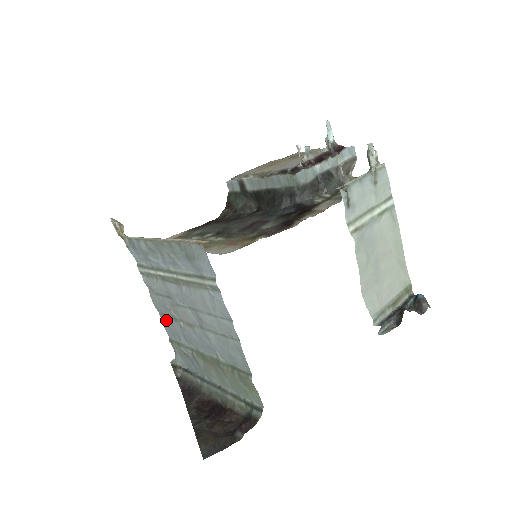
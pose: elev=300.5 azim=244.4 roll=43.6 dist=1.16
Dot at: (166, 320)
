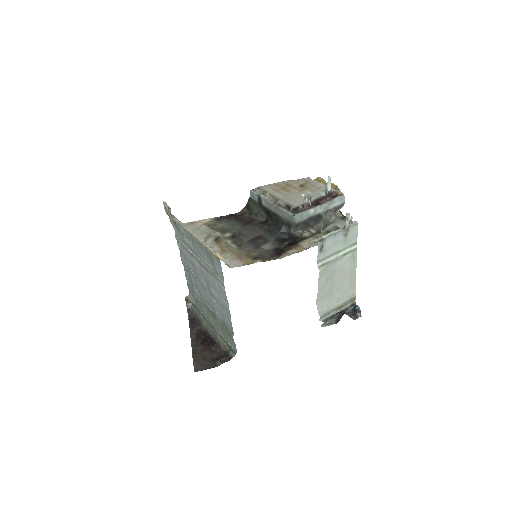
Dot at: (188, 273)
